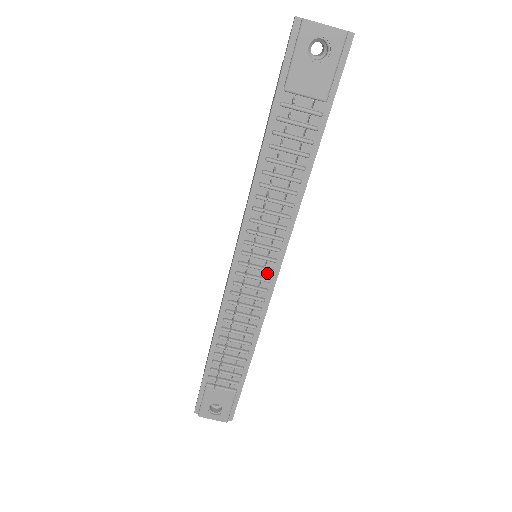
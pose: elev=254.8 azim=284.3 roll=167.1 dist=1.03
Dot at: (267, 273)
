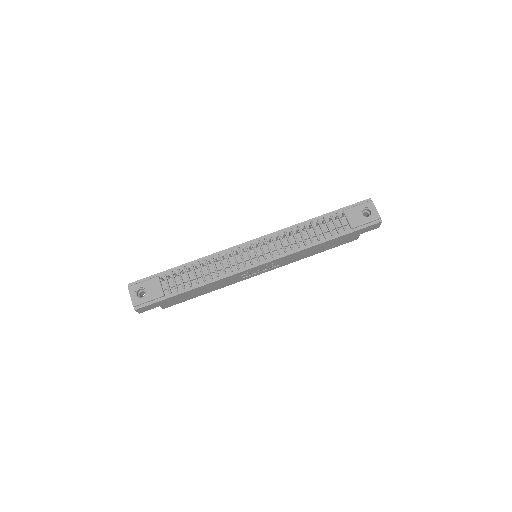
Dot at: (255, 260)
